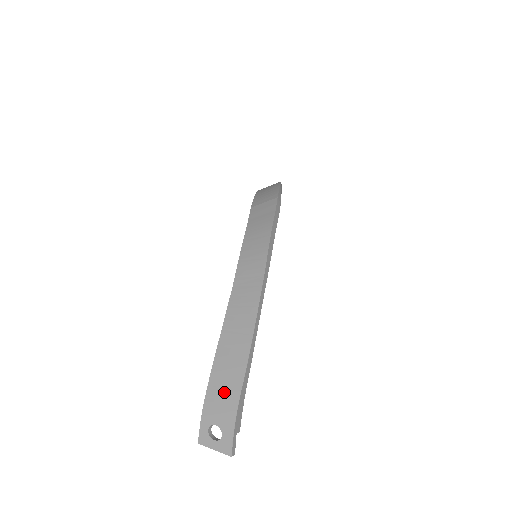
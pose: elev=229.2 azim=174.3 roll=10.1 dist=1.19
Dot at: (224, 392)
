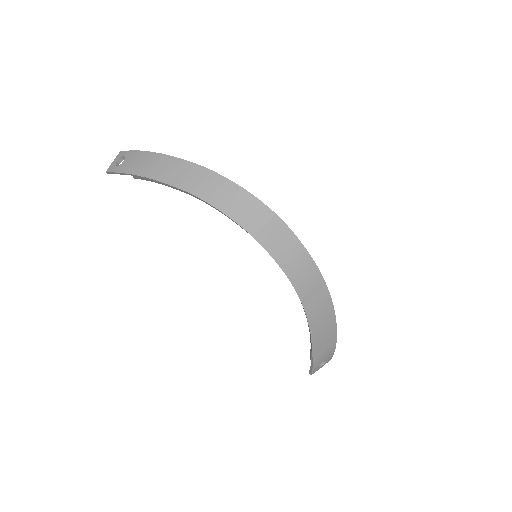
Dot at: (325, 350)
